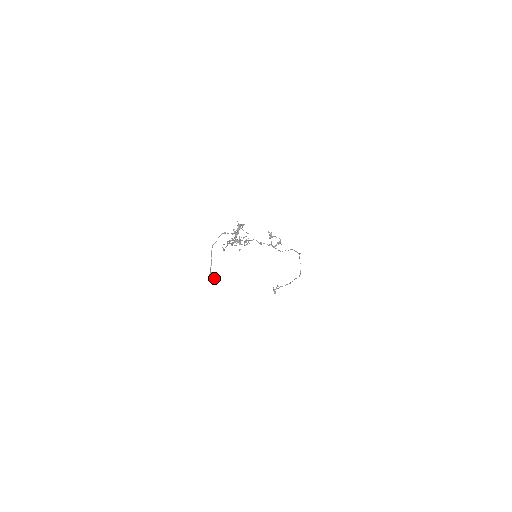
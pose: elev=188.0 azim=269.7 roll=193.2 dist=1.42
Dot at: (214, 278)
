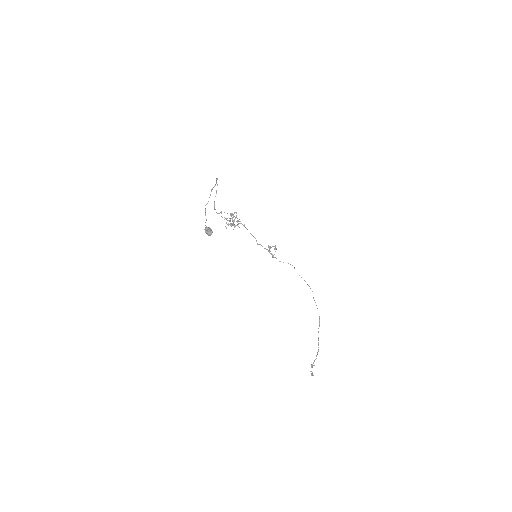
Dot at: (208, 228)
